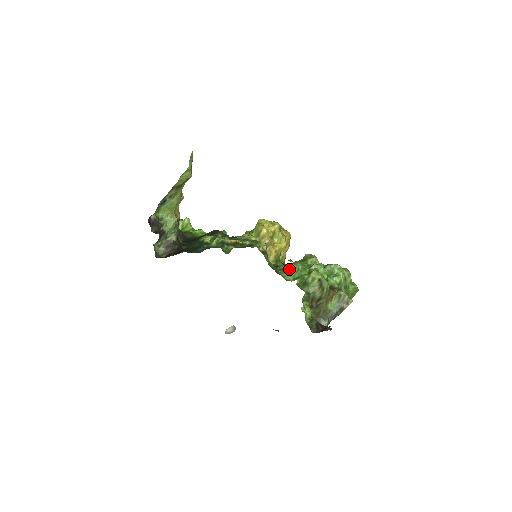
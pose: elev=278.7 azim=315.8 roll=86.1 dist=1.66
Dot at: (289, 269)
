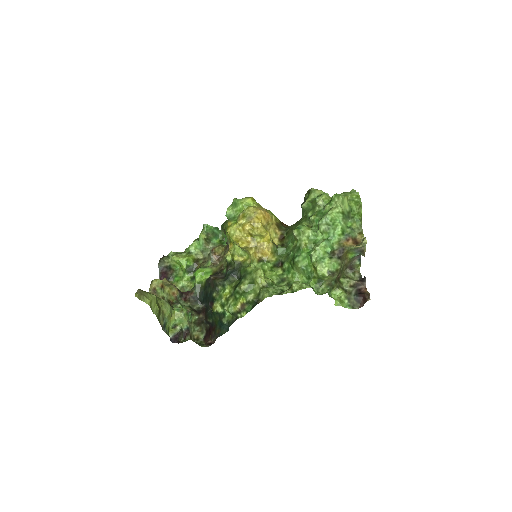
Dot at: (295, 270)
